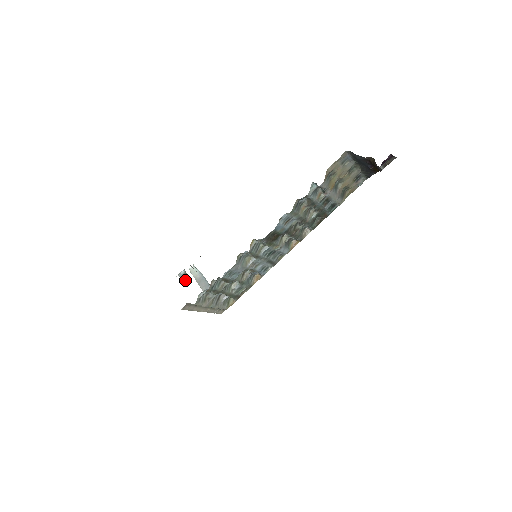
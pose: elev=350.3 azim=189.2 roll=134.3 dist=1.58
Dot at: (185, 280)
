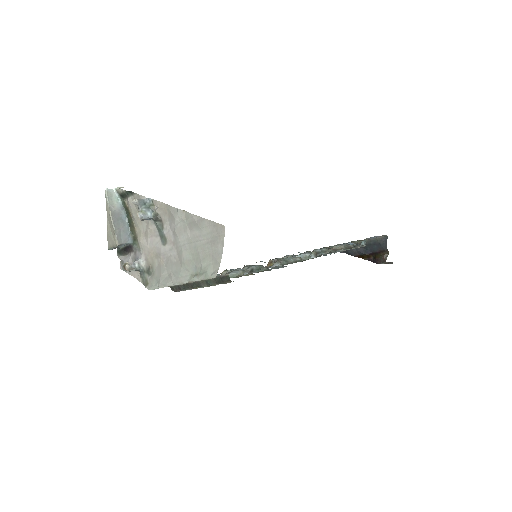
Dot at: (147, 215)
